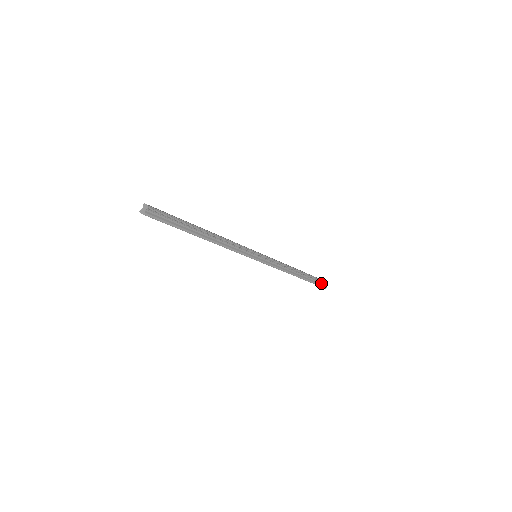
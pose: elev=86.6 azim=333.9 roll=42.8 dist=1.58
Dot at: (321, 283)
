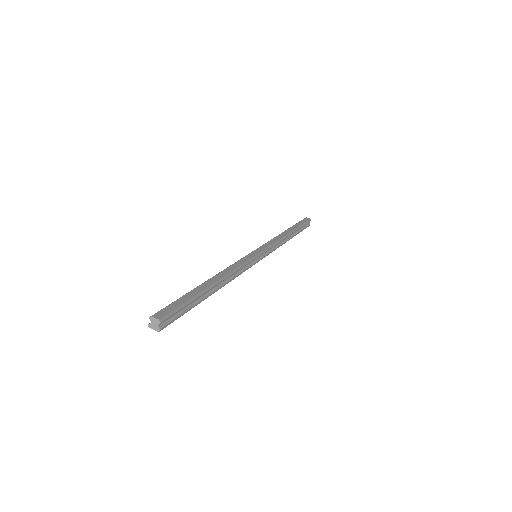
Dot at: (306, 224)
